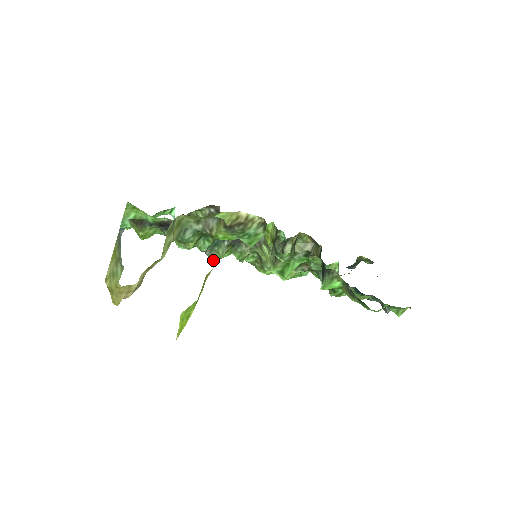
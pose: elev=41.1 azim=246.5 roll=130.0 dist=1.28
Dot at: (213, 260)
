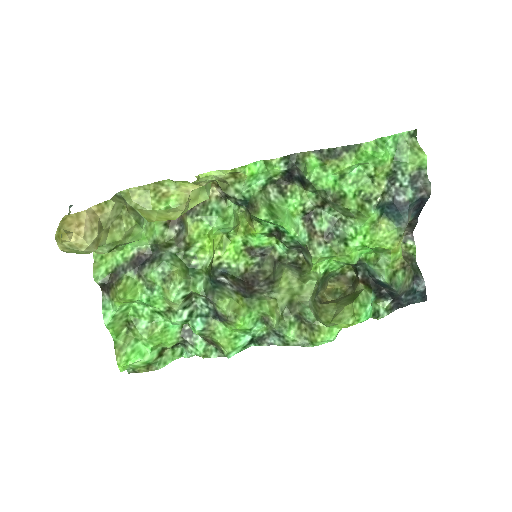
Dot at: (221, 301)
